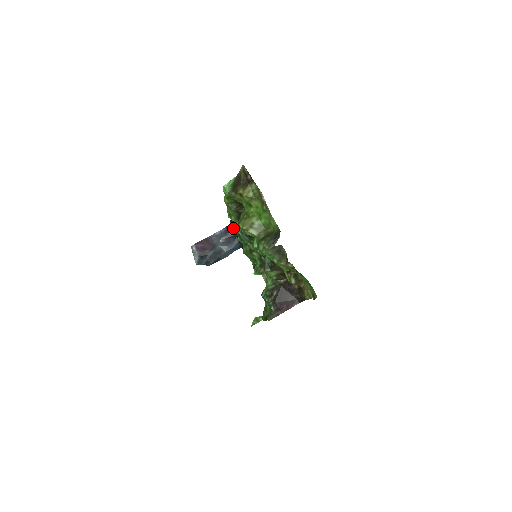
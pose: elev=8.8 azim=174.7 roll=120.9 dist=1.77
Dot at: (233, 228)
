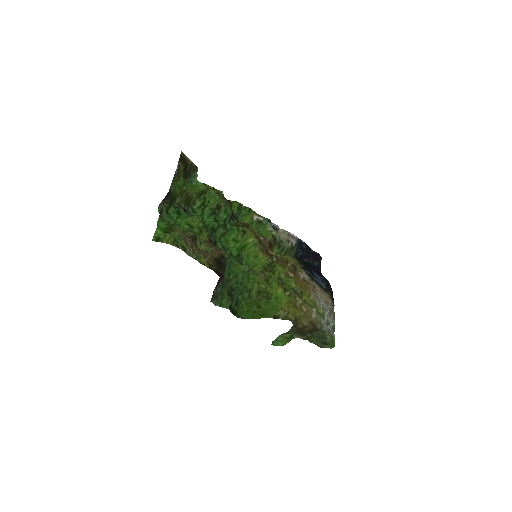
Dot at: (305, 253)
